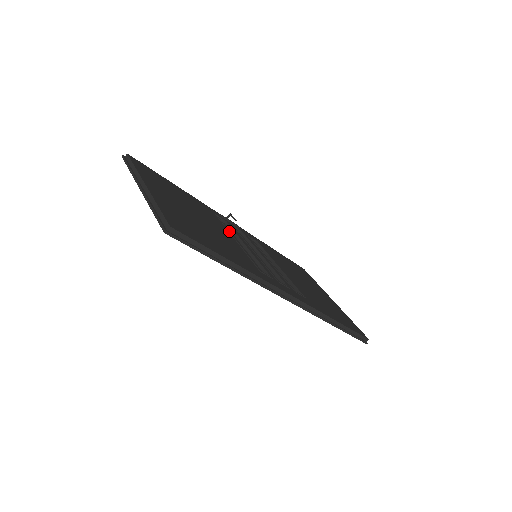
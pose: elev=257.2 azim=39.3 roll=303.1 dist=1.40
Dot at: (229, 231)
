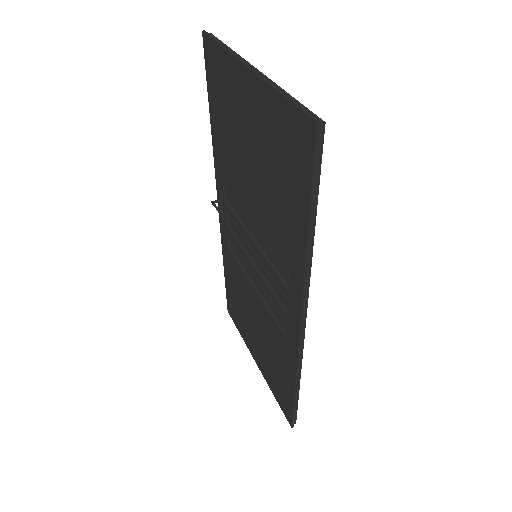
Dot at: occluded
